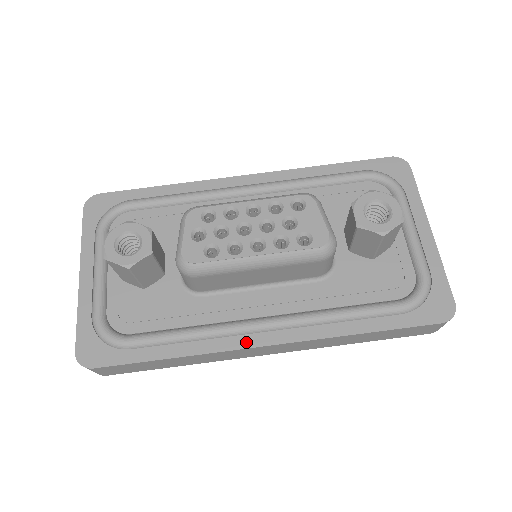
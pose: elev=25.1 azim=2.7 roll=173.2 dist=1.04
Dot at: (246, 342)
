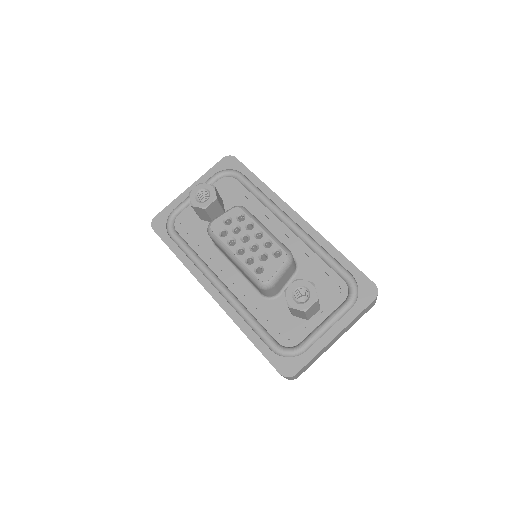
Dot at: (205, 284)
